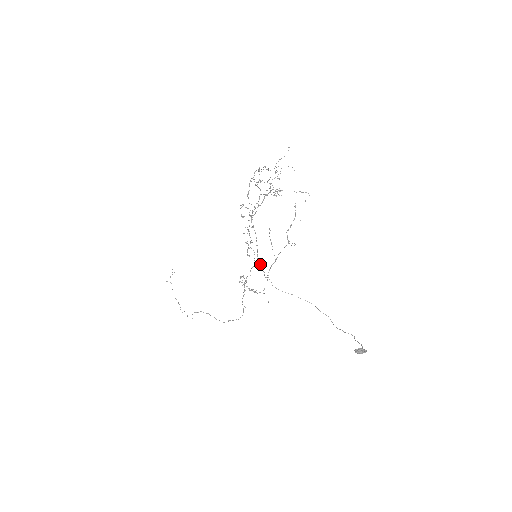
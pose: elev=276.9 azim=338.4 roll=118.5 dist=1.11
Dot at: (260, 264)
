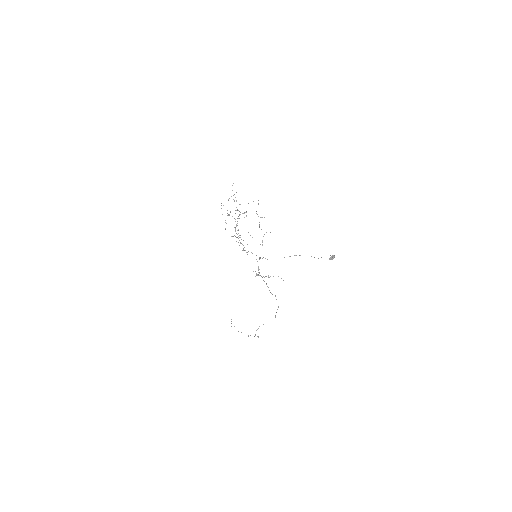
Dot at: (260, 258)
